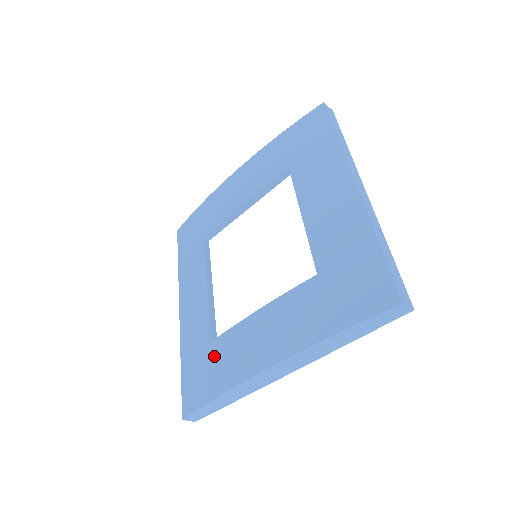
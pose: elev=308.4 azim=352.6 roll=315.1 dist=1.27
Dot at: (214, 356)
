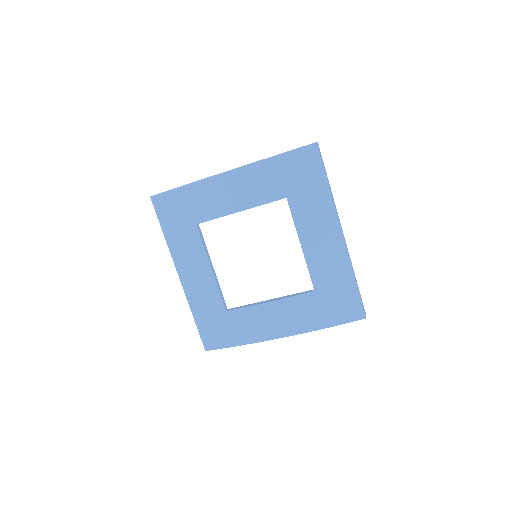
Dot at: (231, 322)
